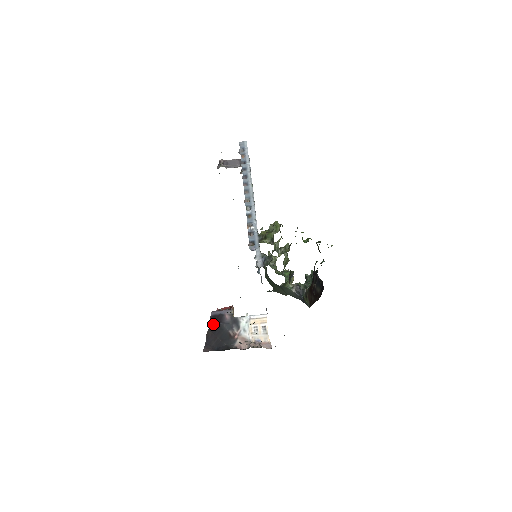
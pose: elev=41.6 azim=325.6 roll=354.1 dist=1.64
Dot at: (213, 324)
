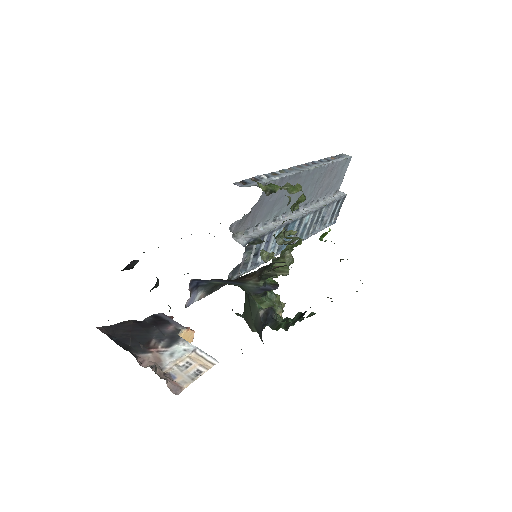
Dot at: (146, 320)
